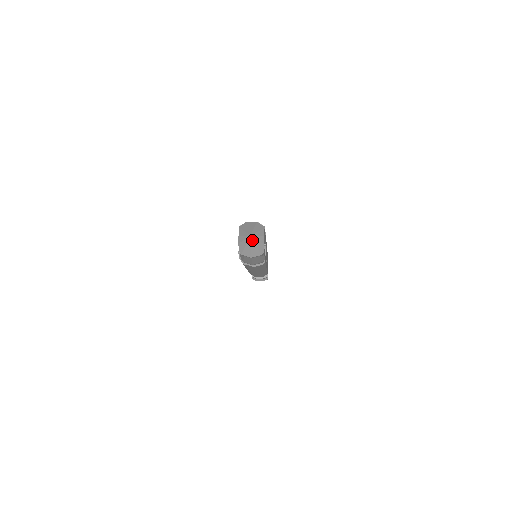
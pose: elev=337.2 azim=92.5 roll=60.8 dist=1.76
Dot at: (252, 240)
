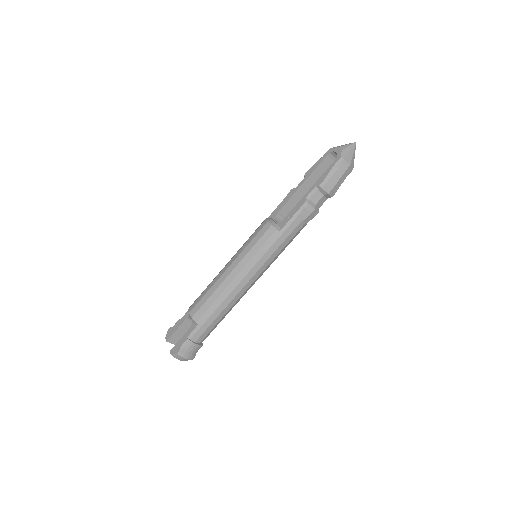
Dot at: (355, 148)
